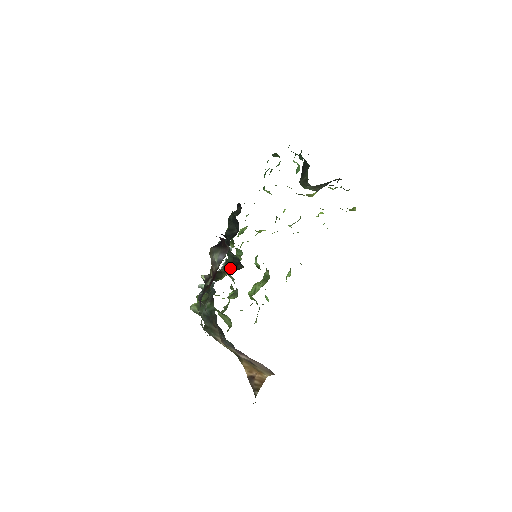
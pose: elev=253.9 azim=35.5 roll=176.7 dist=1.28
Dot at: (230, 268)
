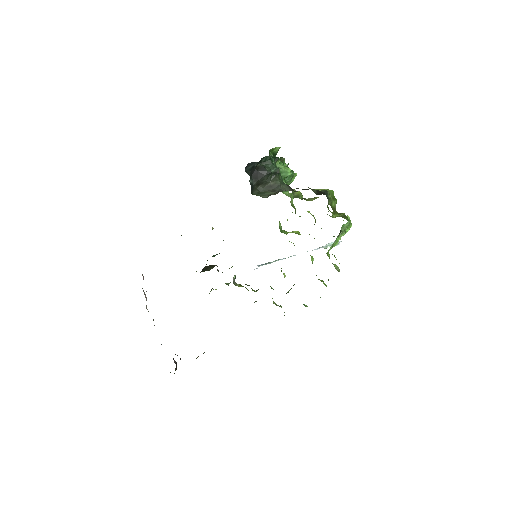
Dot at: occluded
